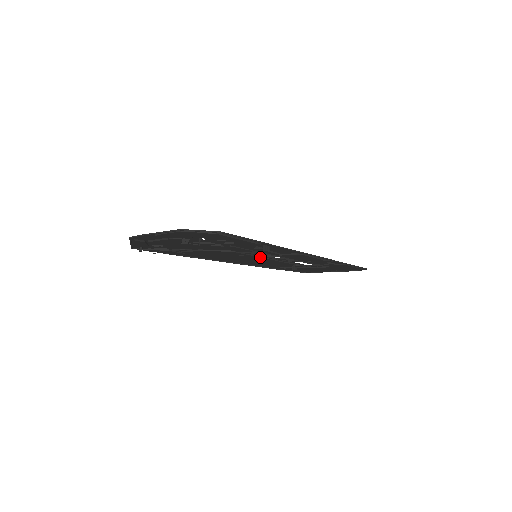
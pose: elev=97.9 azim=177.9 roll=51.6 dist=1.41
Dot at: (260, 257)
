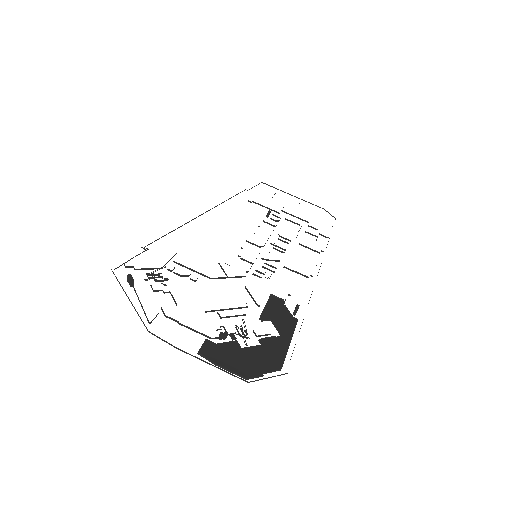
Dot at: occluded
